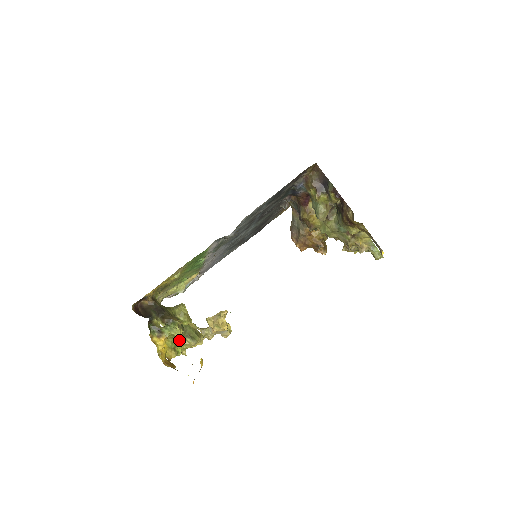
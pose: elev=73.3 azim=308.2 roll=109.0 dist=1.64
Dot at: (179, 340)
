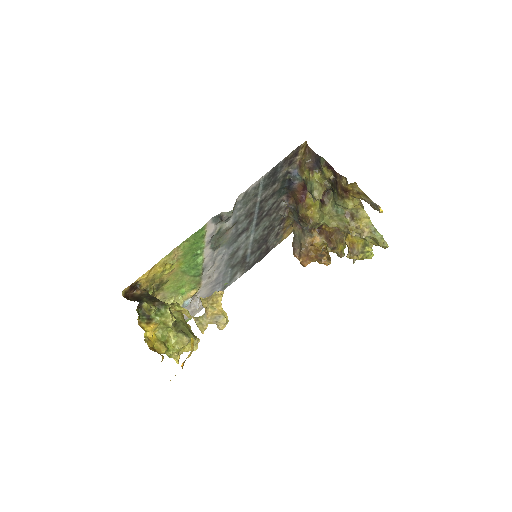
Dot at: (170, 335)
